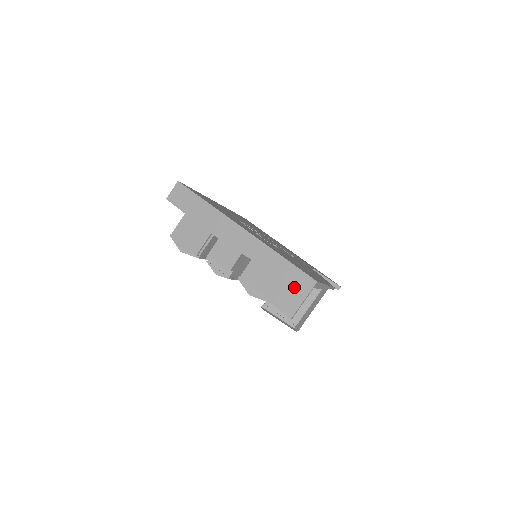
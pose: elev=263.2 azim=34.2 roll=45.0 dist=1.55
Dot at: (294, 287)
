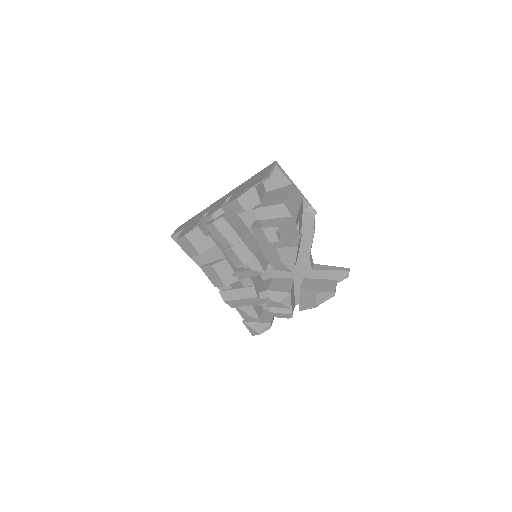
Dot at: (263, 173)
